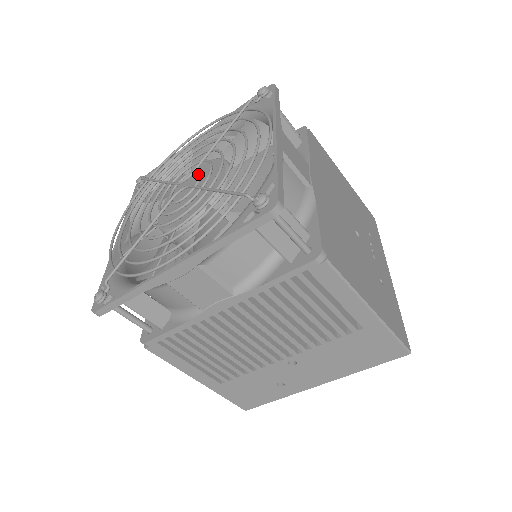
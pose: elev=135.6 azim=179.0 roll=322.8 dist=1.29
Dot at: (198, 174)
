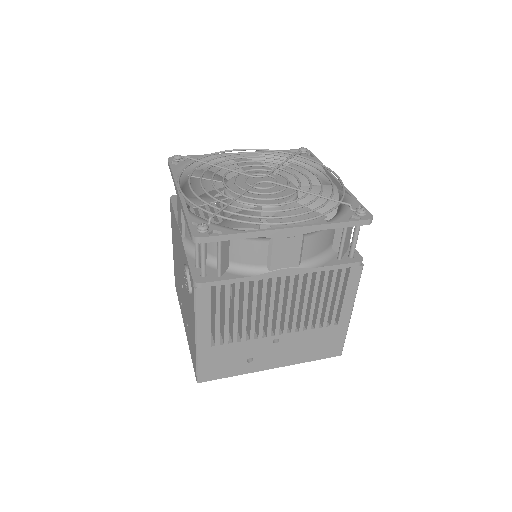
Dot at: (259, 178)
